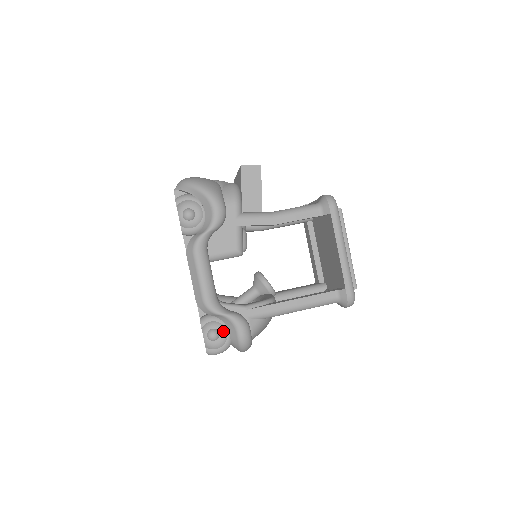
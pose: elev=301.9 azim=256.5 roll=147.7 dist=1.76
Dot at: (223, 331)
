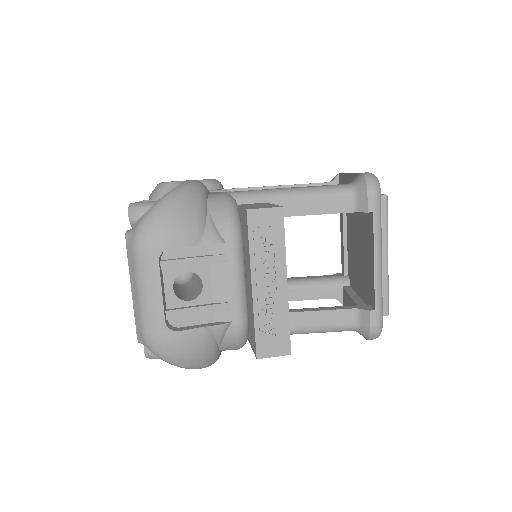
Dot at: occluded
